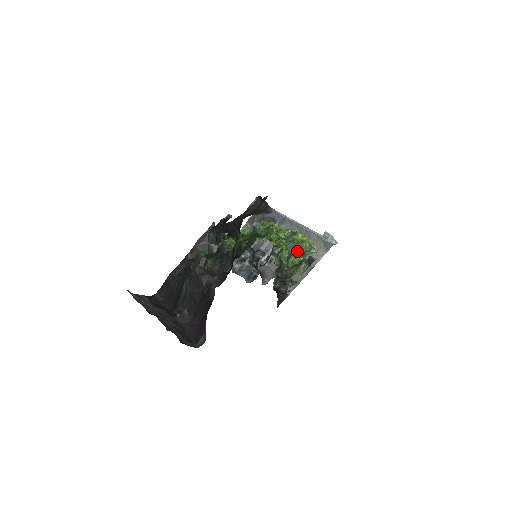
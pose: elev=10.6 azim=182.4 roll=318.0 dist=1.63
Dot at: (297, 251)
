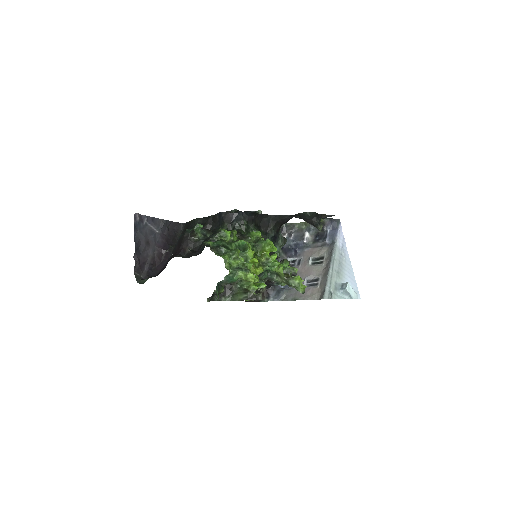
Dot at: (285, 279)
